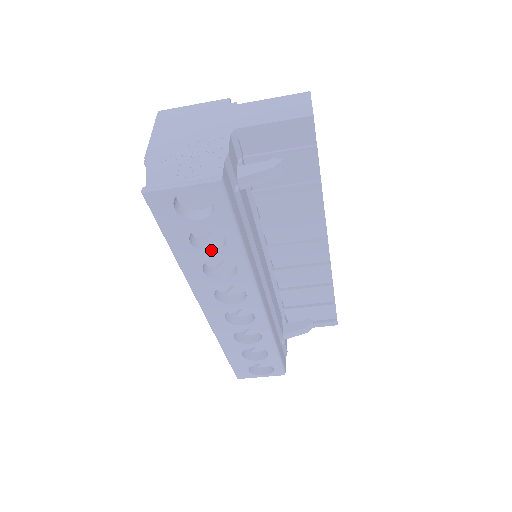
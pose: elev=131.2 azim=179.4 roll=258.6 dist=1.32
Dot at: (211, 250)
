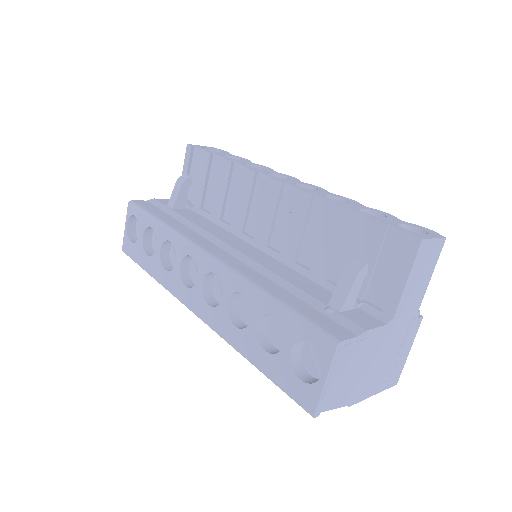
Dot at: (158, 248)
